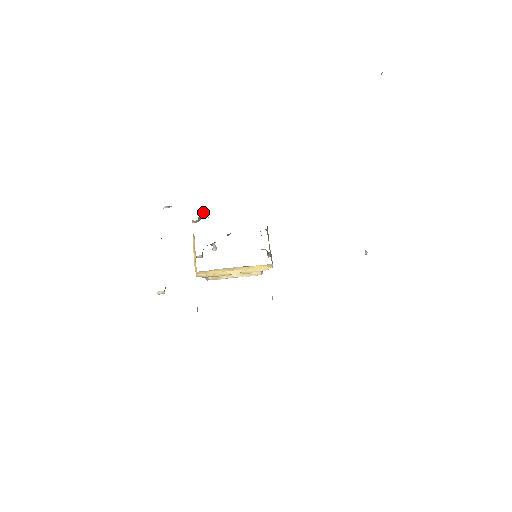
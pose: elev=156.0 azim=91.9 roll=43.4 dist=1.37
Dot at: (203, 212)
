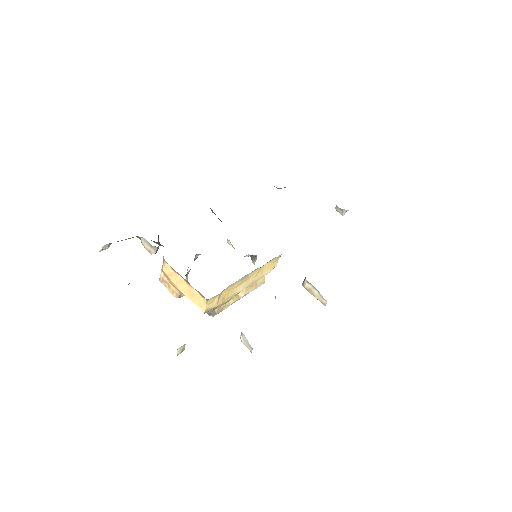
Dot at: occluded
